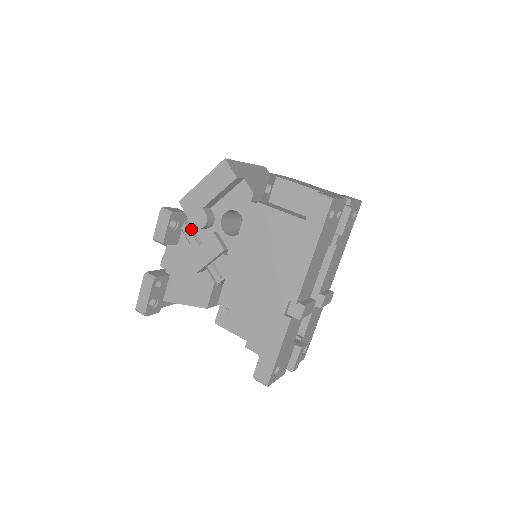
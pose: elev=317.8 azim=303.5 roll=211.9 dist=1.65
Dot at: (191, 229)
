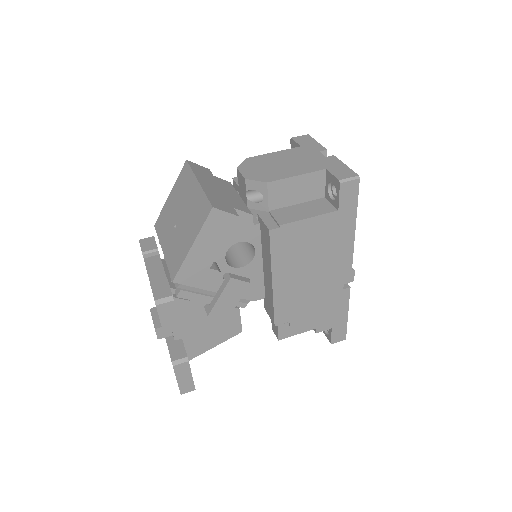
Dot at: (189, 290)
